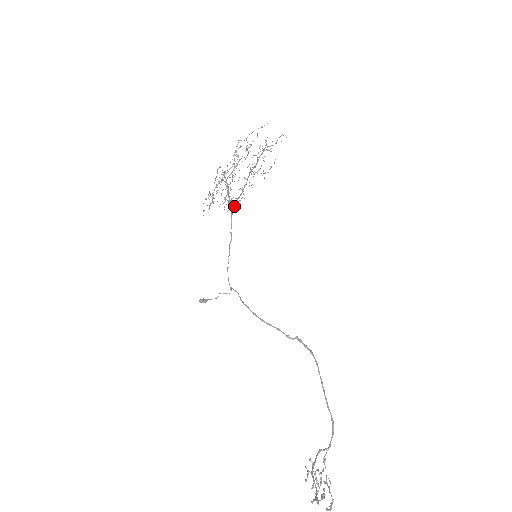
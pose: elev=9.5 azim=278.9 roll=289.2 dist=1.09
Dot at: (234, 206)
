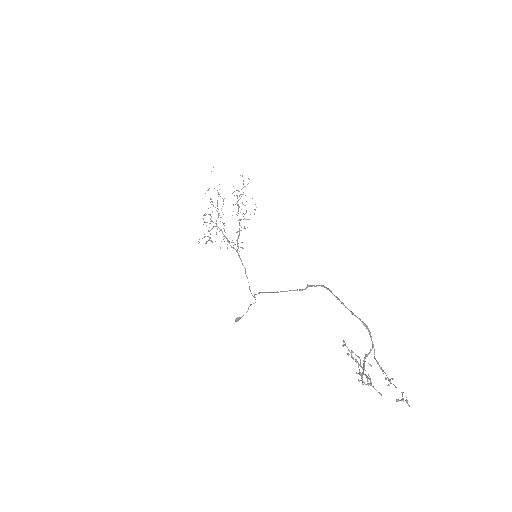
Dot at: (237, 246)
